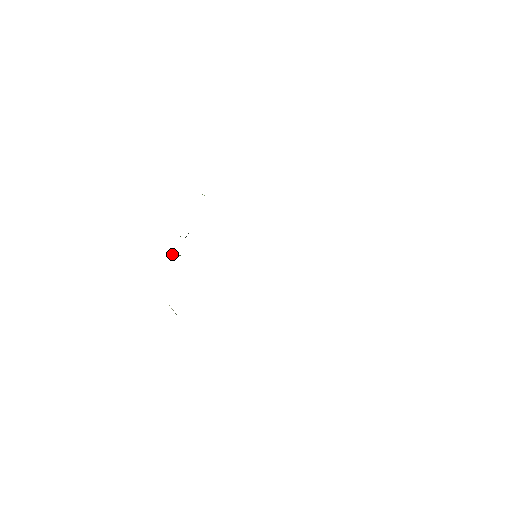
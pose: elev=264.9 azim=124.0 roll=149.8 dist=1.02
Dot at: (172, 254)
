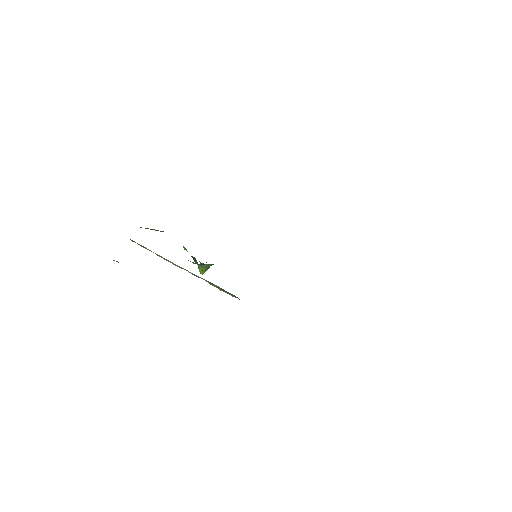
Dot at: (203, 265)
